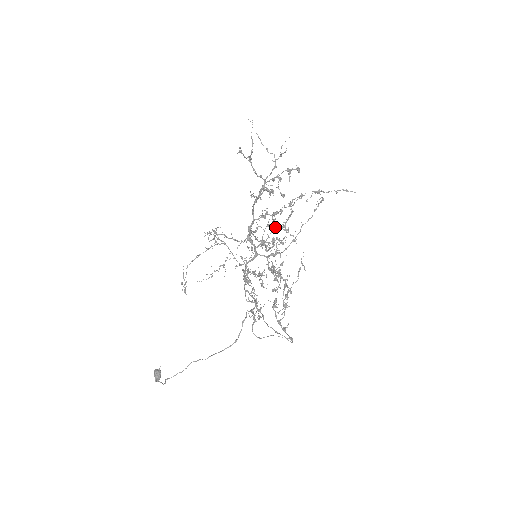
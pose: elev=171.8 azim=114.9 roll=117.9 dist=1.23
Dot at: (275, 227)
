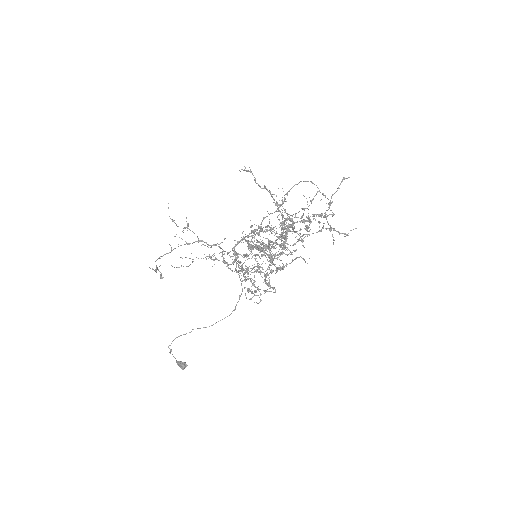
Dot at: occluded
